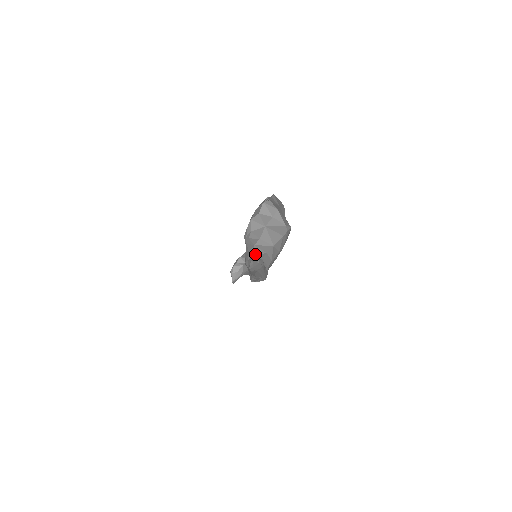
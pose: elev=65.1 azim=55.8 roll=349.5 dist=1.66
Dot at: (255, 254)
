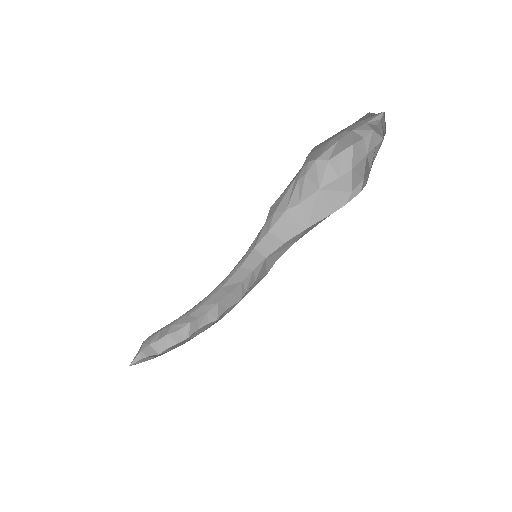
Dot at: (272, 232)
